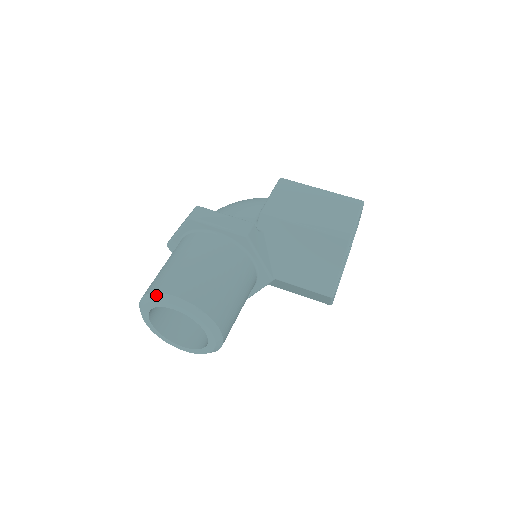
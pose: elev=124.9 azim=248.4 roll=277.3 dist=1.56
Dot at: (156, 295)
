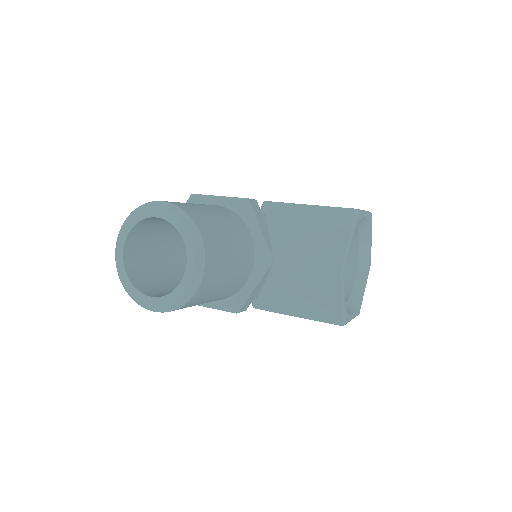
Dot at: (140, 207)
